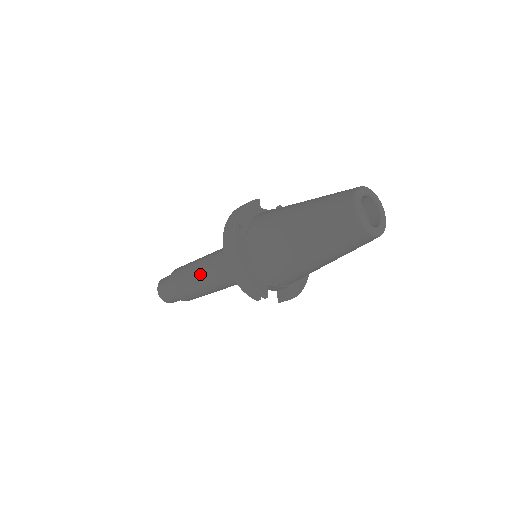
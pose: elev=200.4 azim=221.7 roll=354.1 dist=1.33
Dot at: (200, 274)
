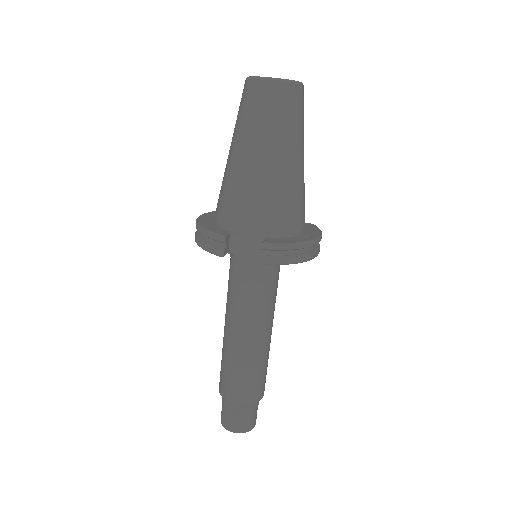
Dot at: (224, 327)
